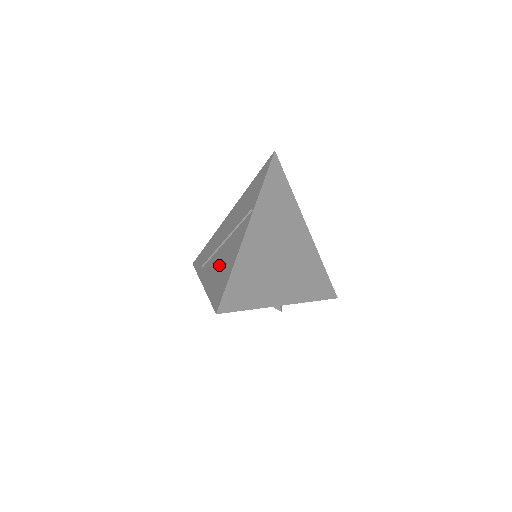
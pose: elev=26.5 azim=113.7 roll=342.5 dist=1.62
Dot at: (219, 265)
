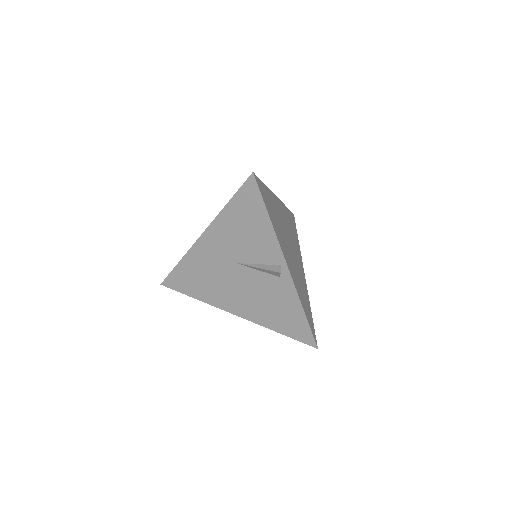
Dot at: occluded
